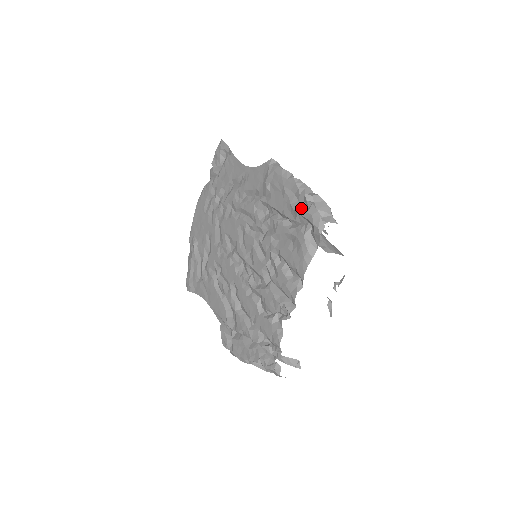
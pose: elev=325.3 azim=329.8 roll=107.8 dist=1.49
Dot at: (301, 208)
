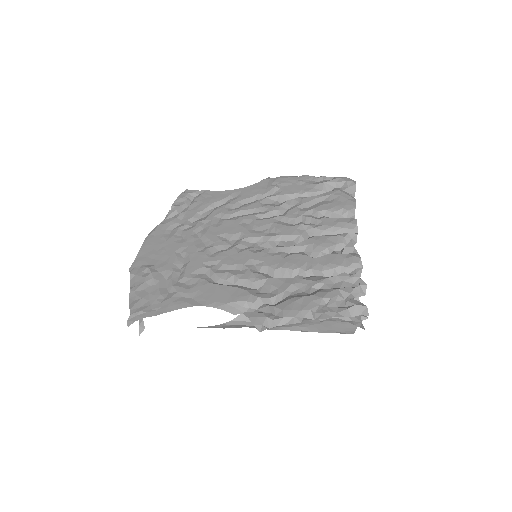
Dot at: (325, 181)
